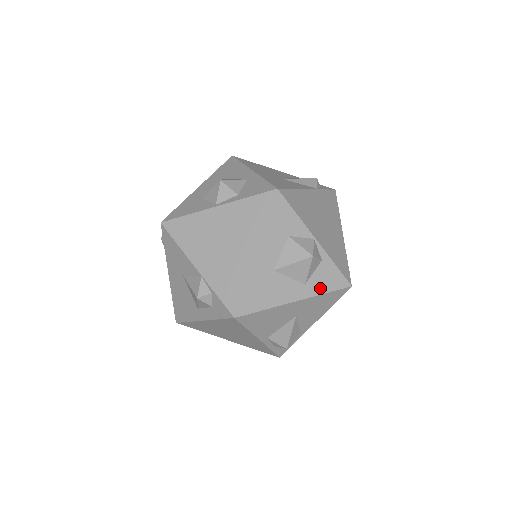
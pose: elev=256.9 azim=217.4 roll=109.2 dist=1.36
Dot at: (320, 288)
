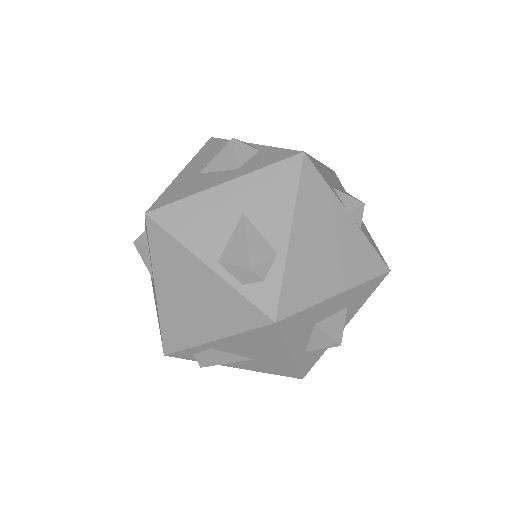
Dot at: (258, 166)
